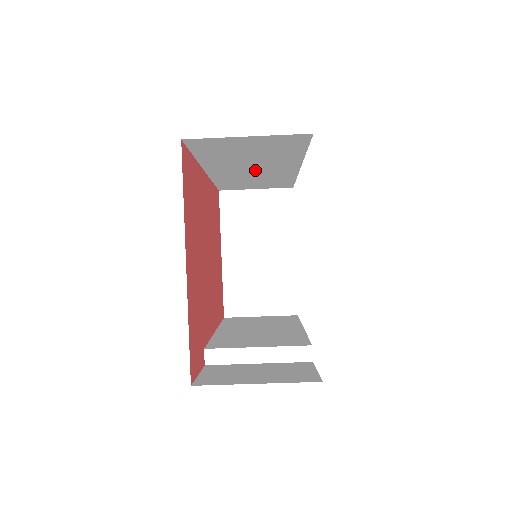
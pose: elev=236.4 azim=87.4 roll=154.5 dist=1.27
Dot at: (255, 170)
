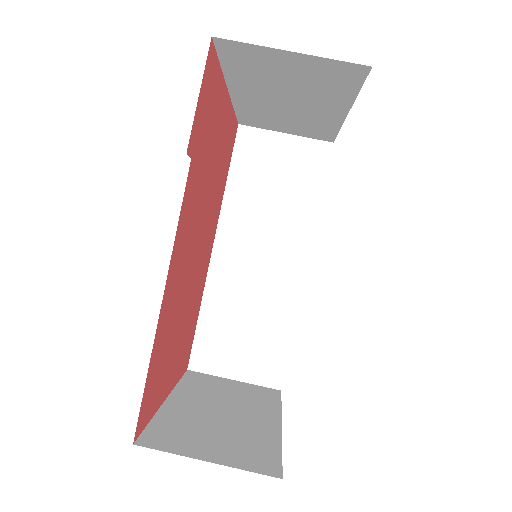
Dot at: (261, 260)
